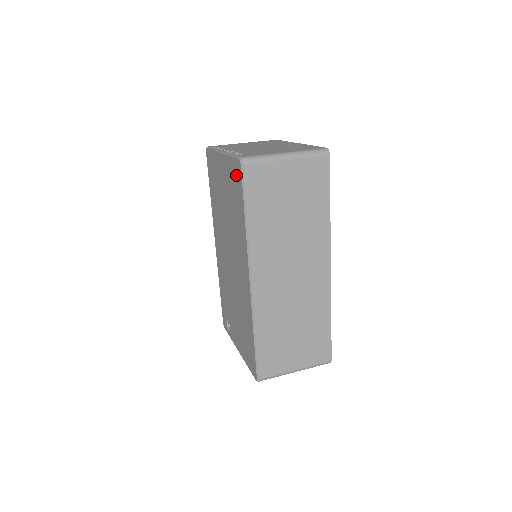
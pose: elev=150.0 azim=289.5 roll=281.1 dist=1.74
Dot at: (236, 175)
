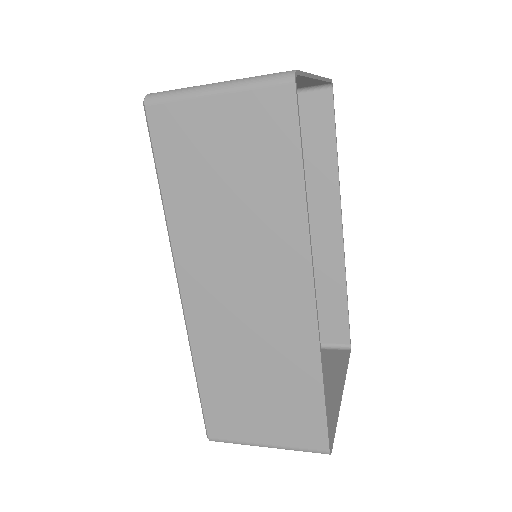
Dot at: occluded
